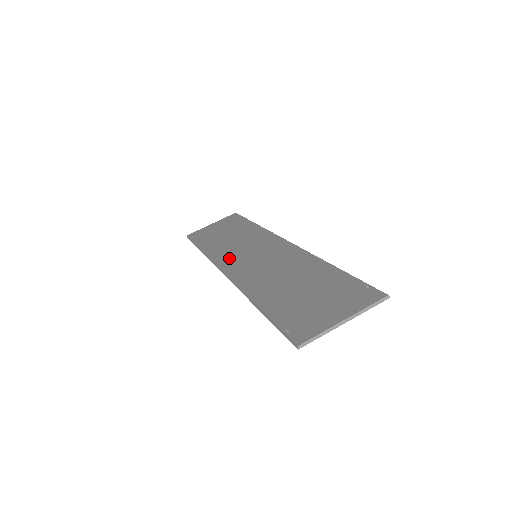
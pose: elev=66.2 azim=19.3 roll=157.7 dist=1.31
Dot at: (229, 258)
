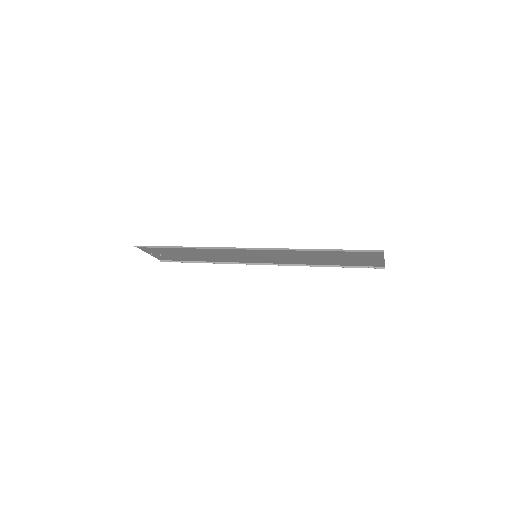
Dot at: (233, 250)
